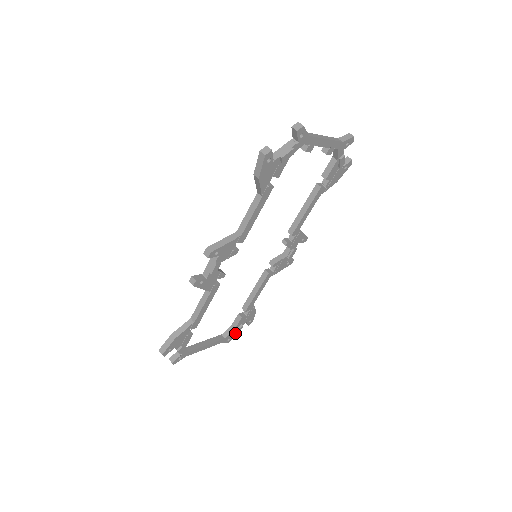
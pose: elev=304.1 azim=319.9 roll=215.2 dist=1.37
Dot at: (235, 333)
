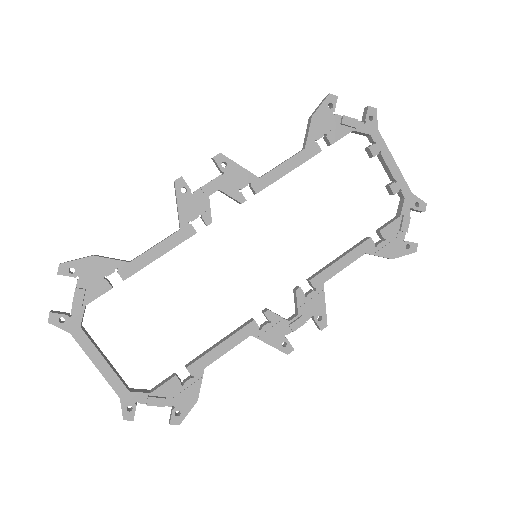
Dot at: (147, 402)
